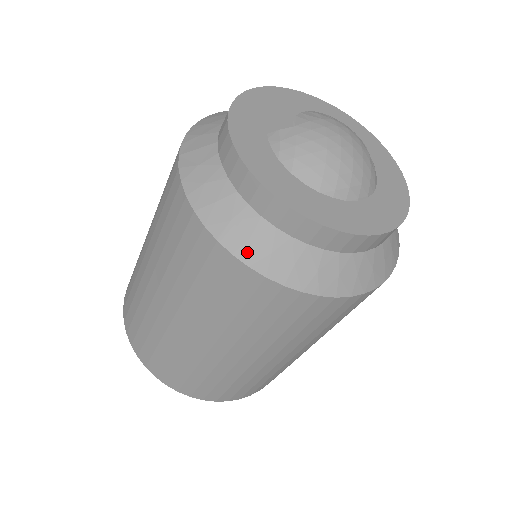
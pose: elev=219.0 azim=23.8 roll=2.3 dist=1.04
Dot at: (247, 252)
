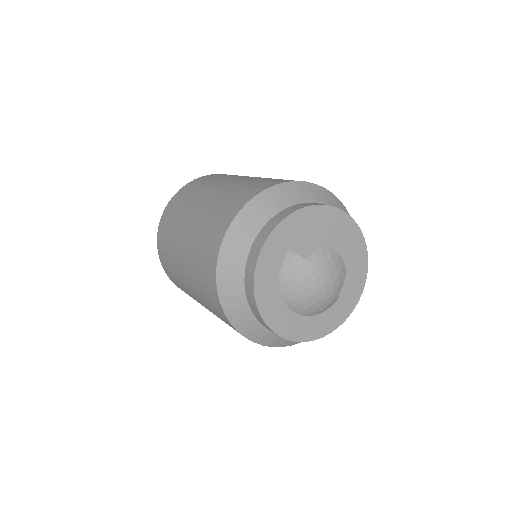
Dot at: (225, 300)
